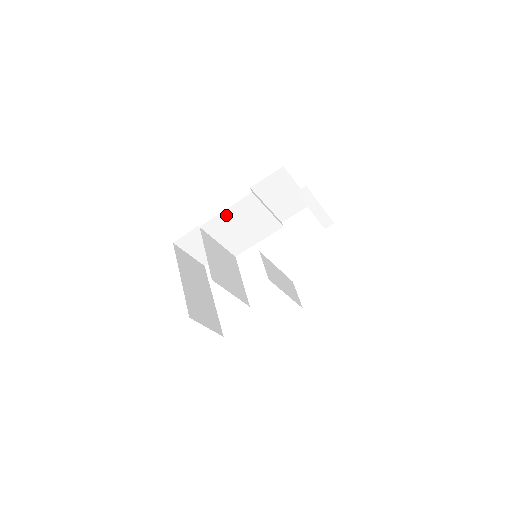
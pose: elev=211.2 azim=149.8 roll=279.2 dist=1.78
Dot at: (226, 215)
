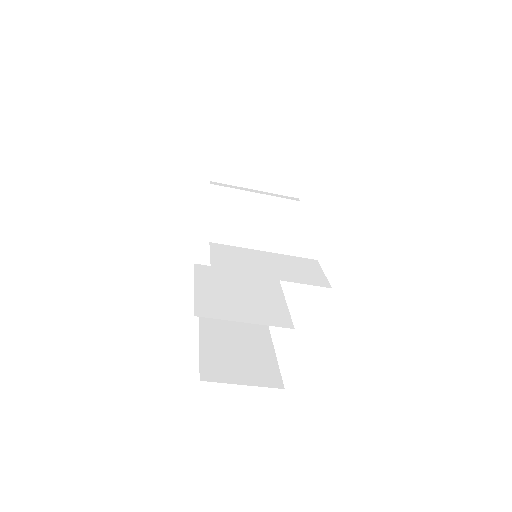
Dot at: (210, 231)
